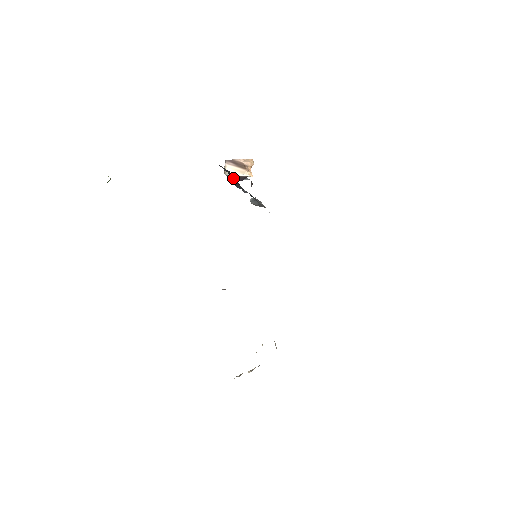
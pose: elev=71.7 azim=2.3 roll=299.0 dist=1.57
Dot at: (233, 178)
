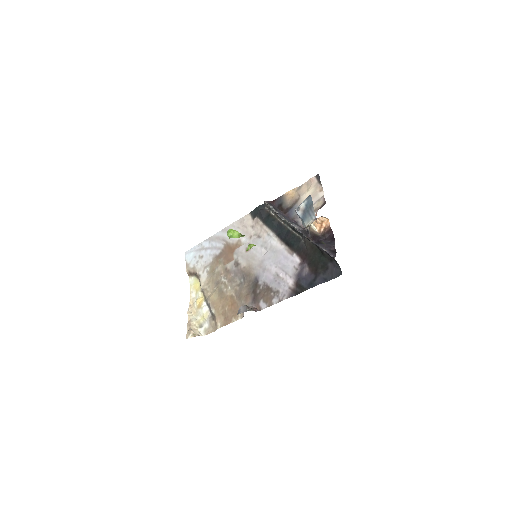
Dot at: (321, 249)
